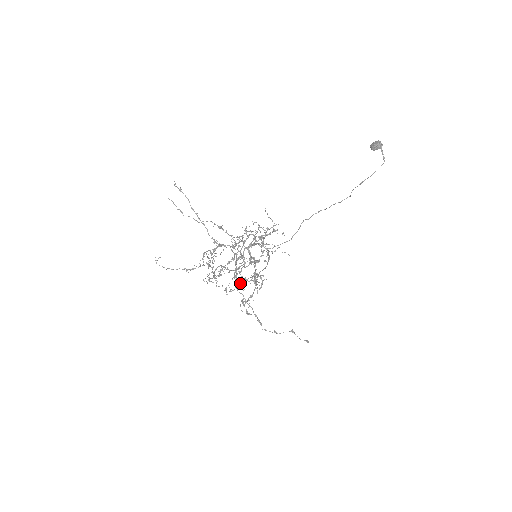
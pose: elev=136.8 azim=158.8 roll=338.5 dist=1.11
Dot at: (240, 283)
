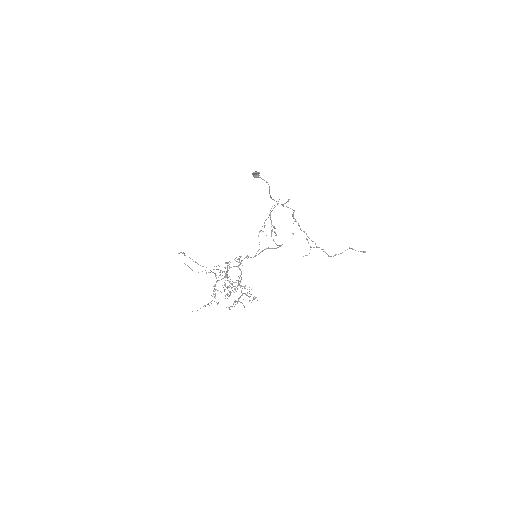
Dot at: occluded
